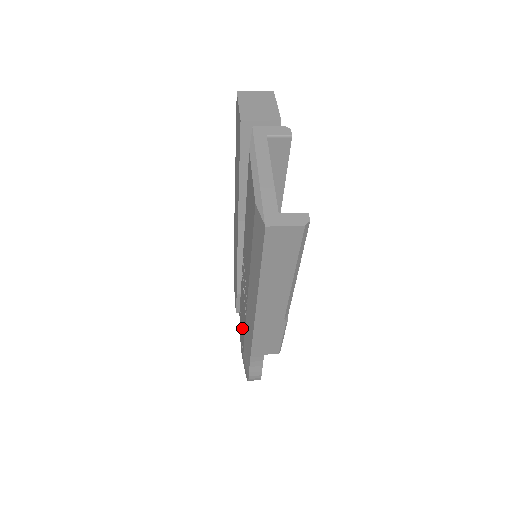
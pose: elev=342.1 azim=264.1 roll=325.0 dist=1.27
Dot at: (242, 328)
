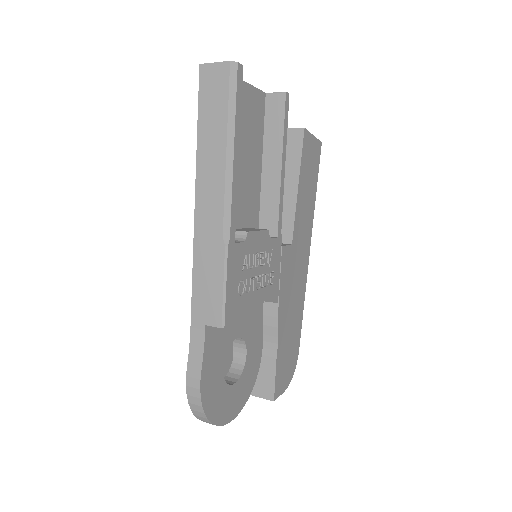
Dot at: occluded
